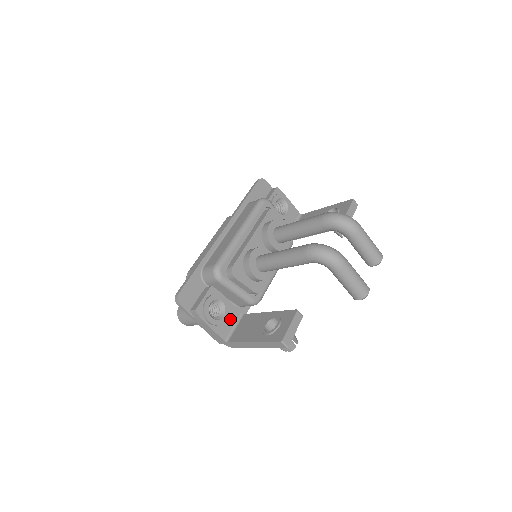
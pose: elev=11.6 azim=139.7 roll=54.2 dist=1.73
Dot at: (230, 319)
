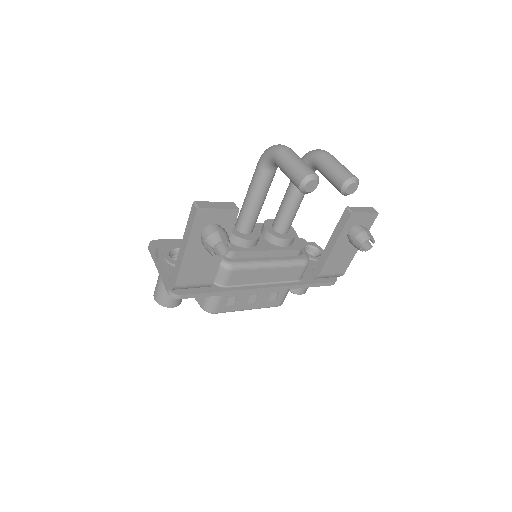
Dot at: occluded
